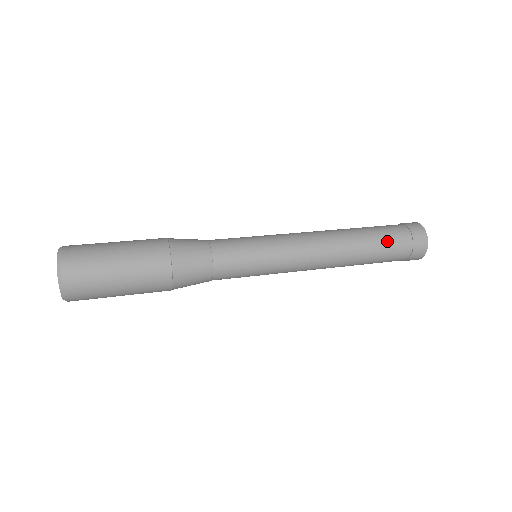
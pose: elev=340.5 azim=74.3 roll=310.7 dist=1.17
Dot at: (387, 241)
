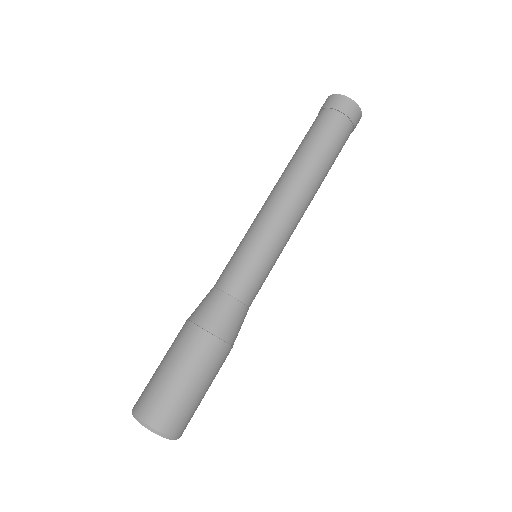
Dot at: occluded
